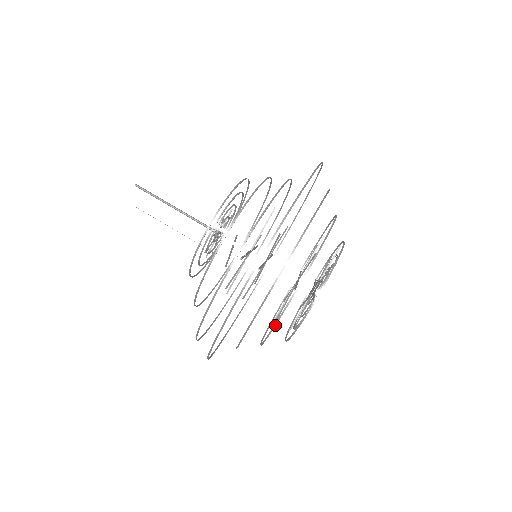
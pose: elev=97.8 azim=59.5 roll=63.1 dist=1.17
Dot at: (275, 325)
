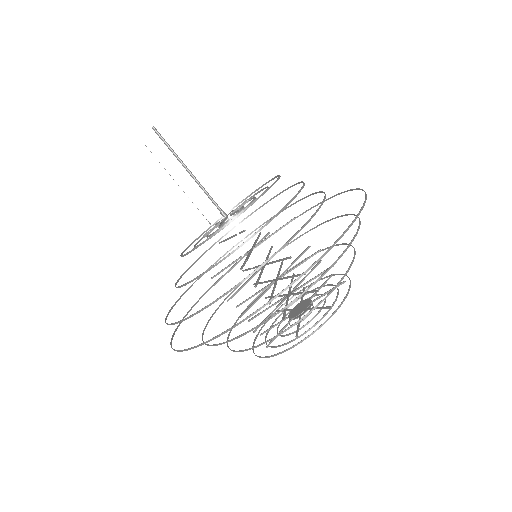
Dot at: occluded
